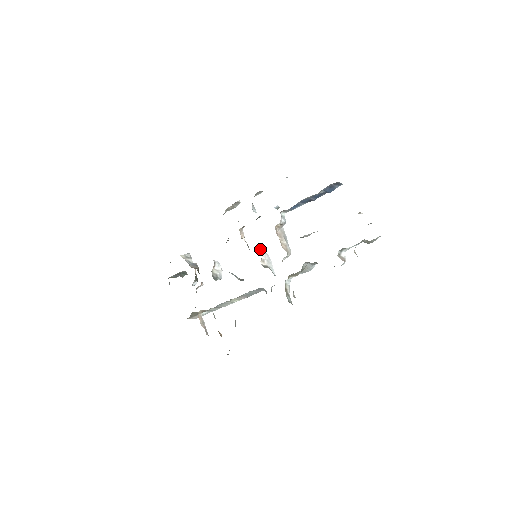
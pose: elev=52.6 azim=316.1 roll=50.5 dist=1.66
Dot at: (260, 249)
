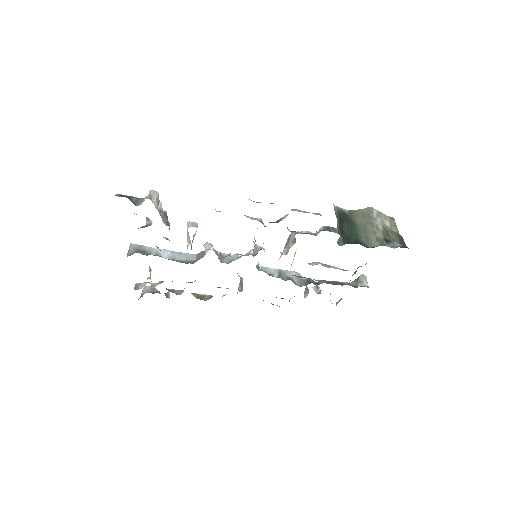
Dot at: occluded
